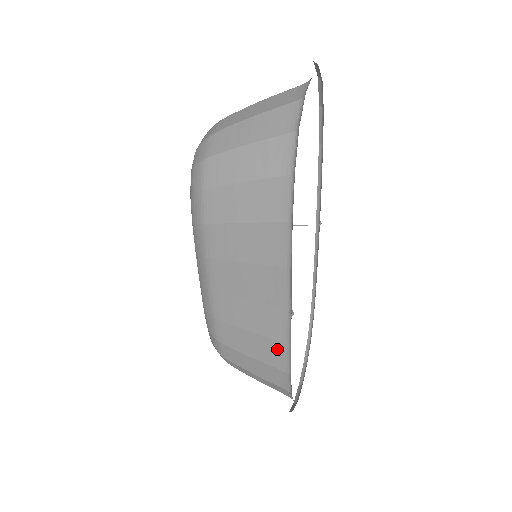
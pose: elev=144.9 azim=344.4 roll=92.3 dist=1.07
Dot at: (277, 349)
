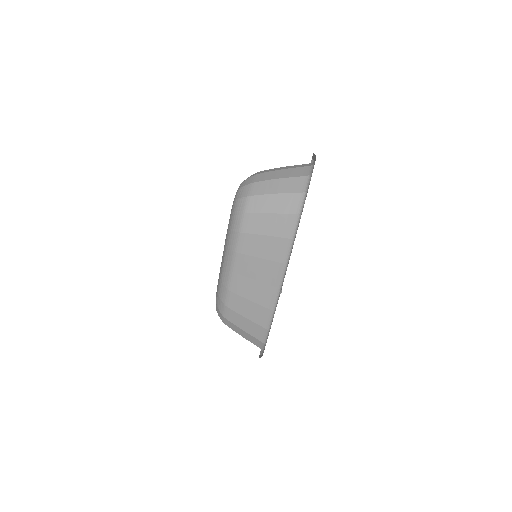
Dot at: (265, 313)
